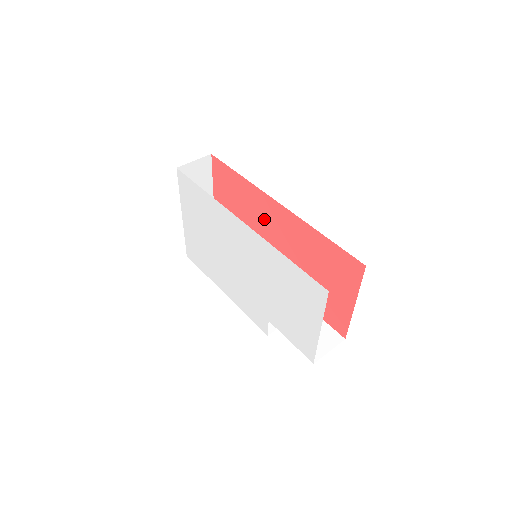
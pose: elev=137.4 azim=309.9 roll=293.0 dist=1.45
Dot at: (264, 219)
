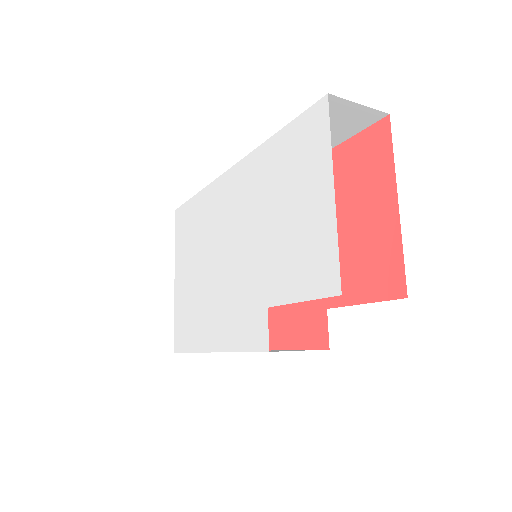
Dot at: occluded
